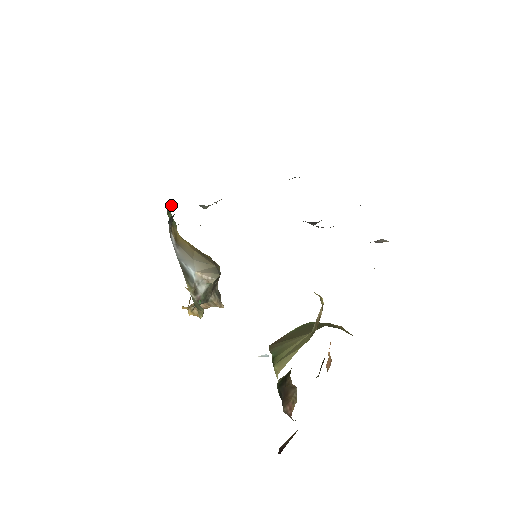
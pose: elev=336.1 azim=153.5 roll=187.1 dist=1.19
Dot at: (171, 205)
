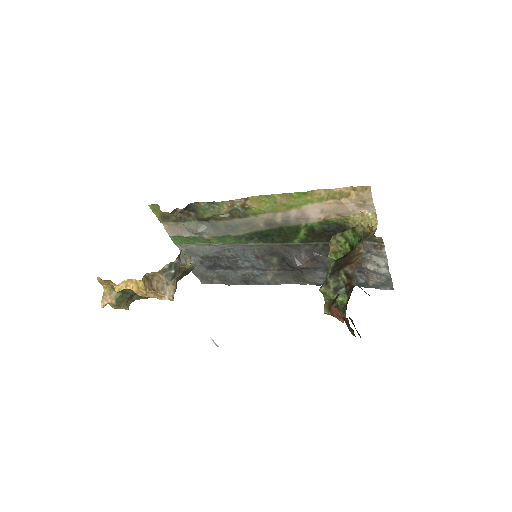
Dot at: (174, 212)
